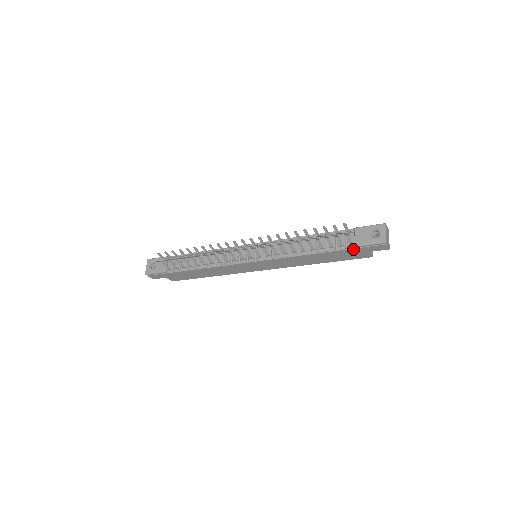
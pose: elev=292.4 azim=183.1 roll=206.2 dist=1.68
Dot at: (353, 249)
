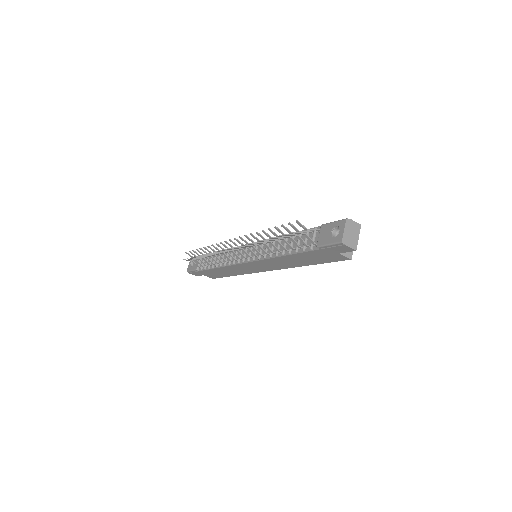
Dot at: (318, 250)
